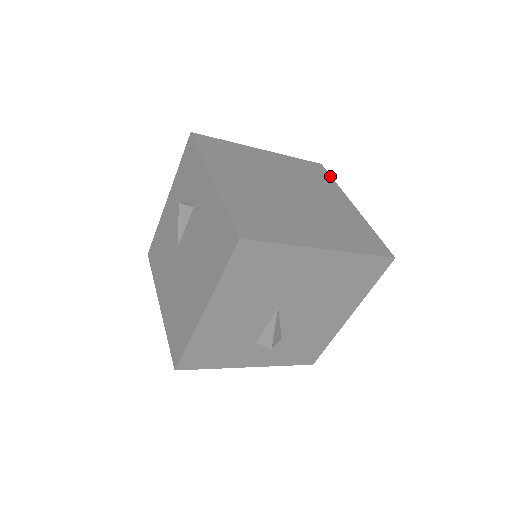
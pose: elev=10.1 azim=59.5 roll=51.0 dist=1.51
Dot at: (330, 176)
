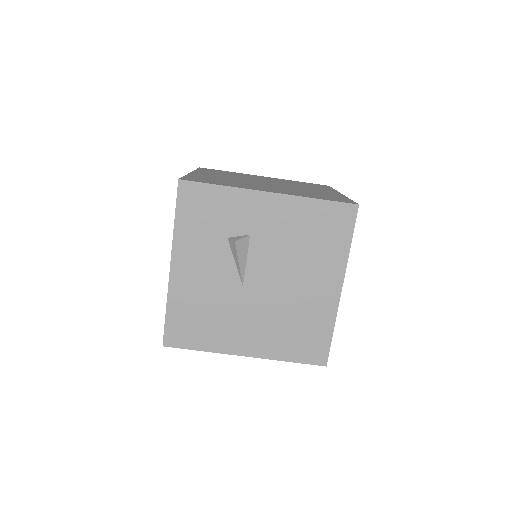
Dot at: (221, 170)
